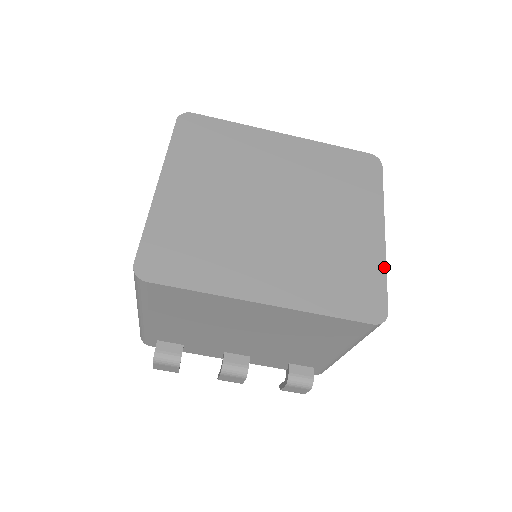
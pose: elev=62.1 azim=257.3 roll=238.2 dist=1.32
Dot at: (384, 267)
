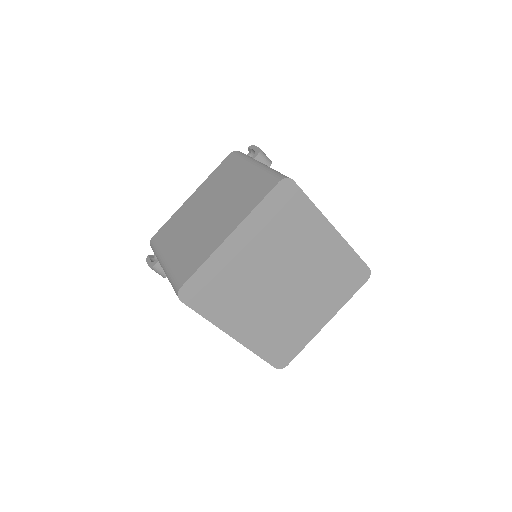
Dot at: (308, 342)
